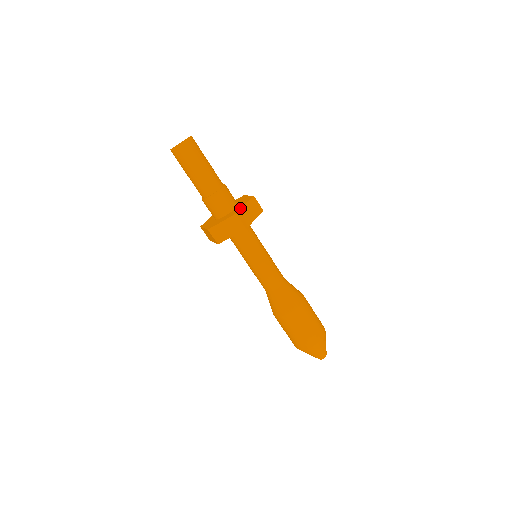
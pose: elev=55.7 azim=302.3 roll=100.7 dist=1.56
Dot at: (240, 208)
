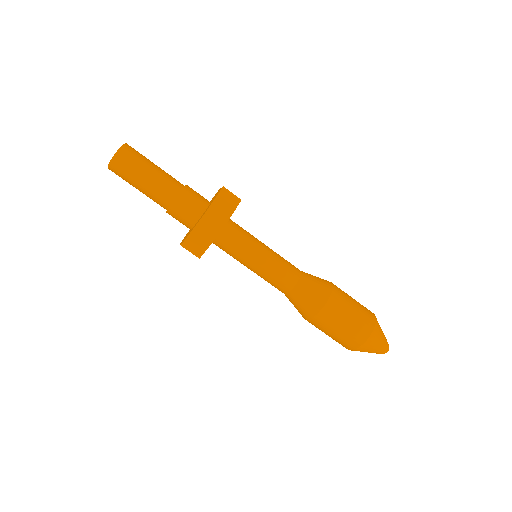
Dot at: occluded
